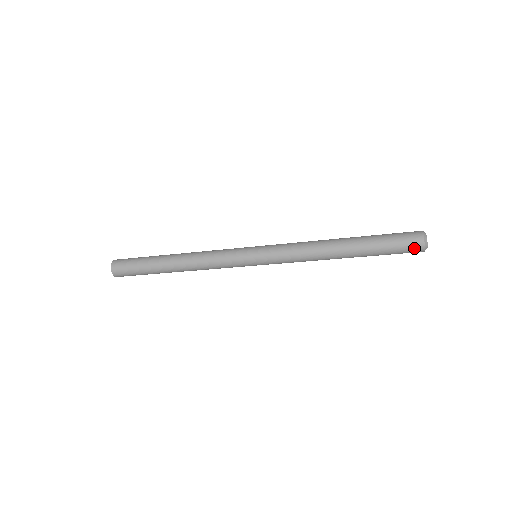
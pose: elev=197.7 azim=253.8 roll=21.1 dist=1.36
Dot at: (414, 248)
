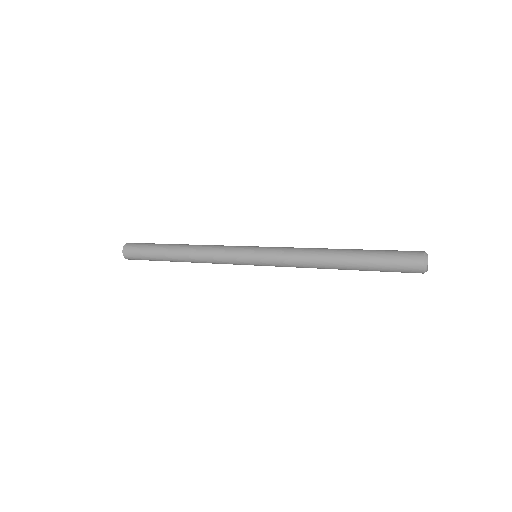
Dot at: (413, 272)
